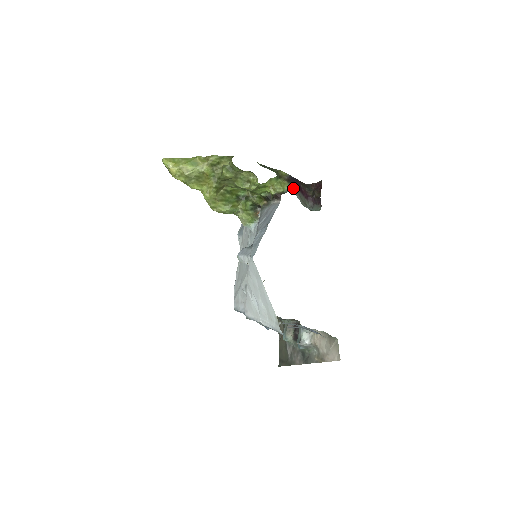
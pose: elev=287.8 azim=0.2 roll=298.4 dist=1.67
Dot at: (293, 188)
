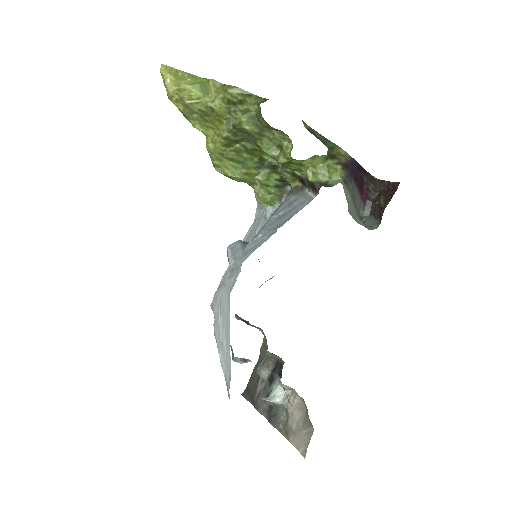
Dot at: (347, 181)
